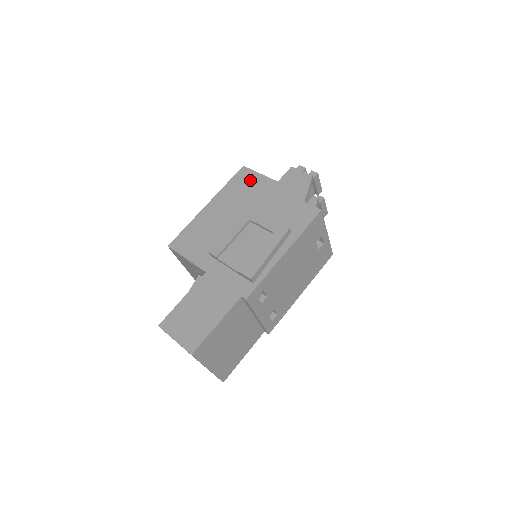
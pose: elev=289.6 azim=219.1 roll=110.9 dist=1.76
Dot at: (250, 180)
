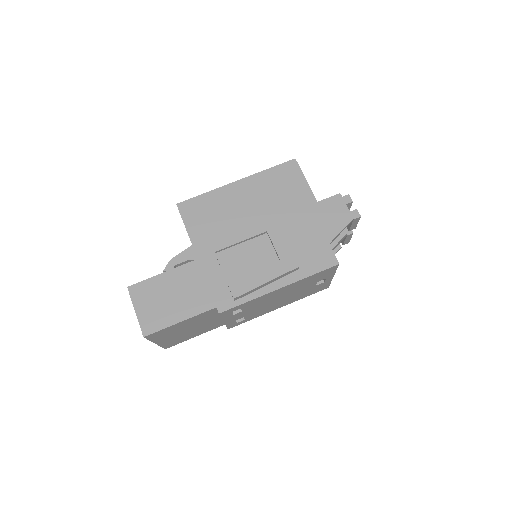
Dot at: (292, 181)
